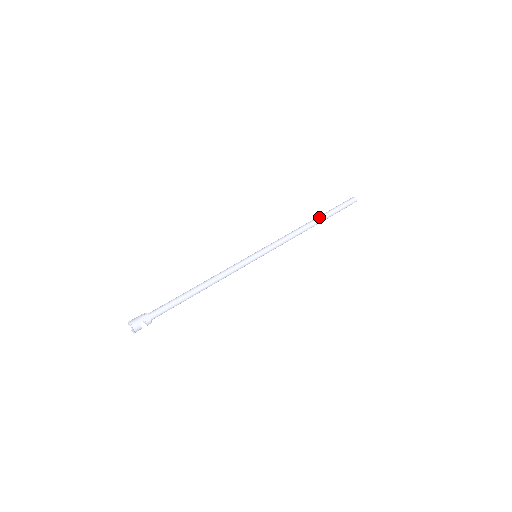
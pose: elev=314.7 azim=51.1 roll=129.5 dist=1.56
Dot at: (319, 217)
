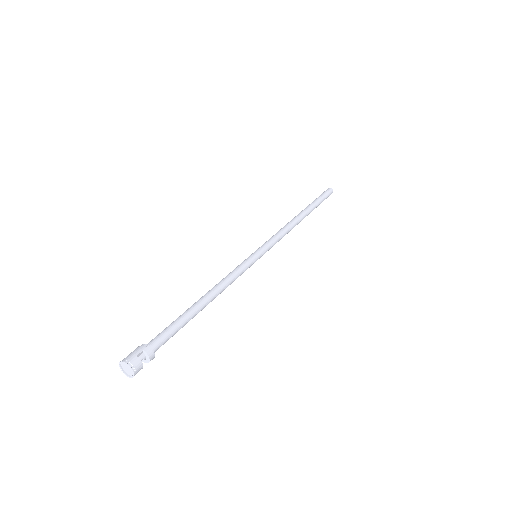
Dot at: (304, 209)
